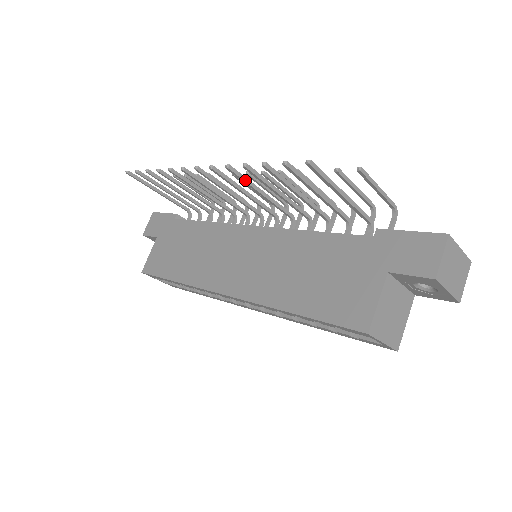
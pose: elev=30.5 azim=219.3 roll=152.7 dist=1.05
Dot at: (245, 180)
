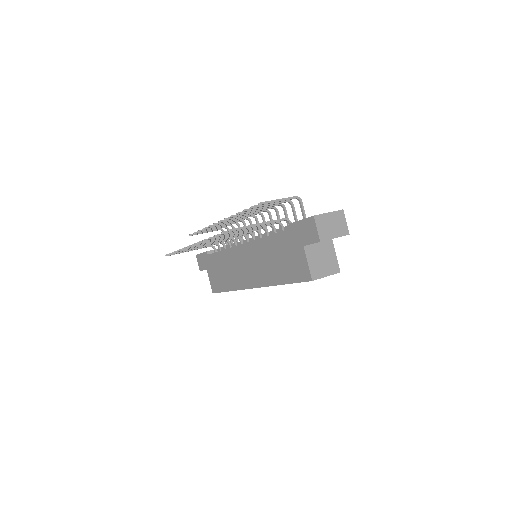
Dot at: (217, 238)
